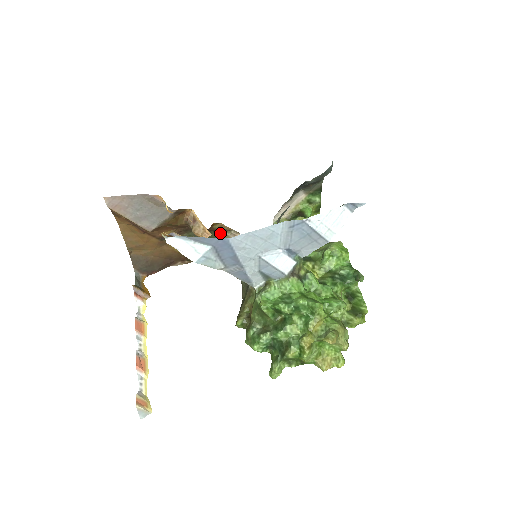
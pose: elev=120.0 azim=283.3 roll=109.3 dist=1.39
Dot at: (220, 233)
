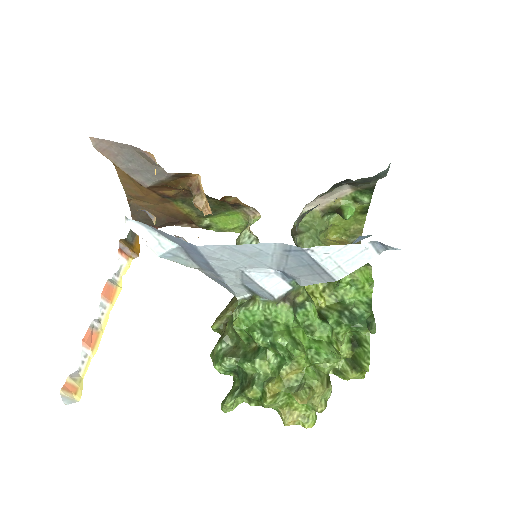
Dot at: (236, 206)
